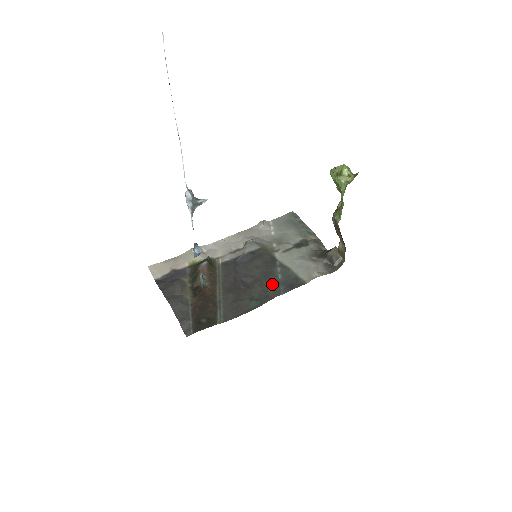
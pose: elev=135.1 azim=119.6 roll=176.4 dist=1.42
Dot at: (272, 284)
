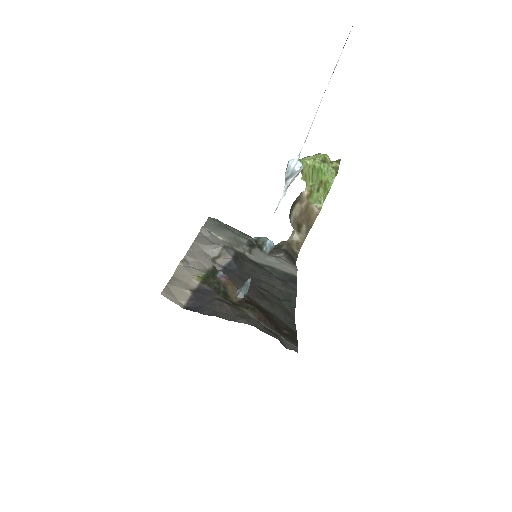
Dot at: (282, 282)
